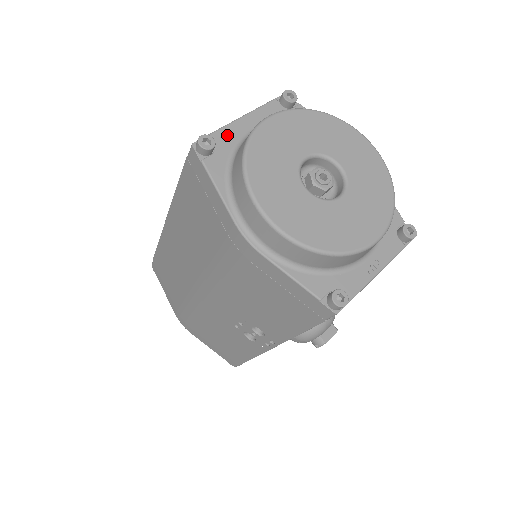
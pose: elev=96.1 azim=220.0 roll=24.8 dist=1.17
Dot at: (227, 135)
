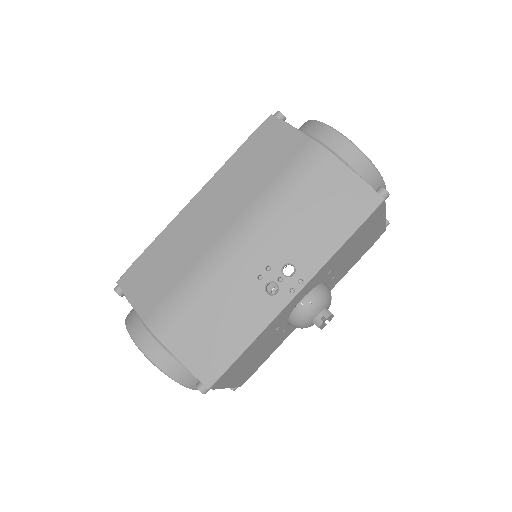
Dot at: occluded
